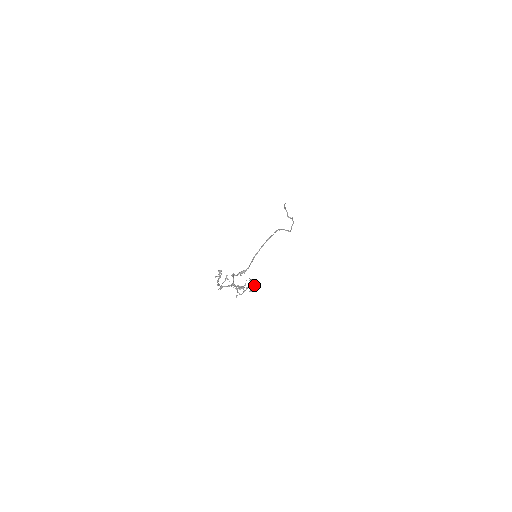
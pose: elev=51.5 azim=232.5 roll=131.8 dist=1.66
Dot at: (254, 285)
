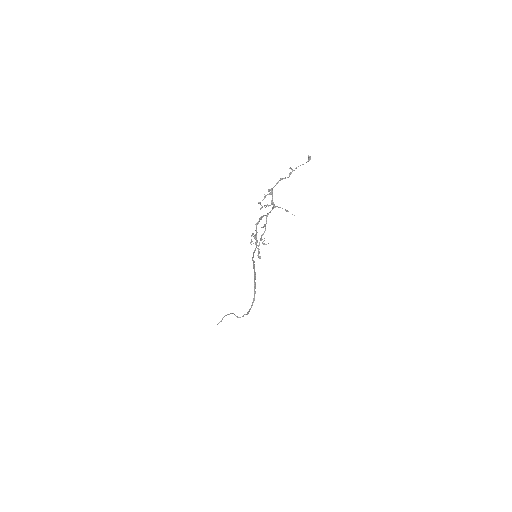
Dot at: (259, 257)
